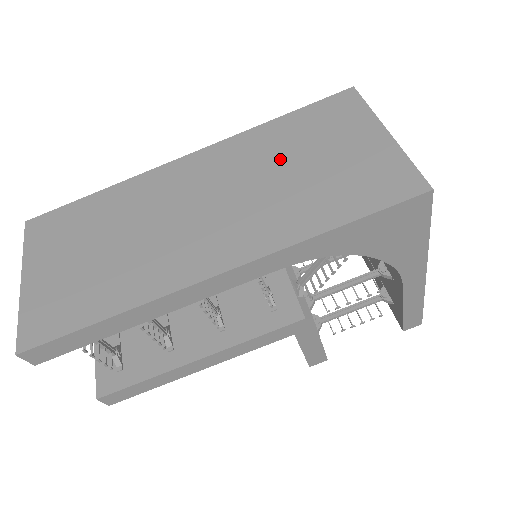
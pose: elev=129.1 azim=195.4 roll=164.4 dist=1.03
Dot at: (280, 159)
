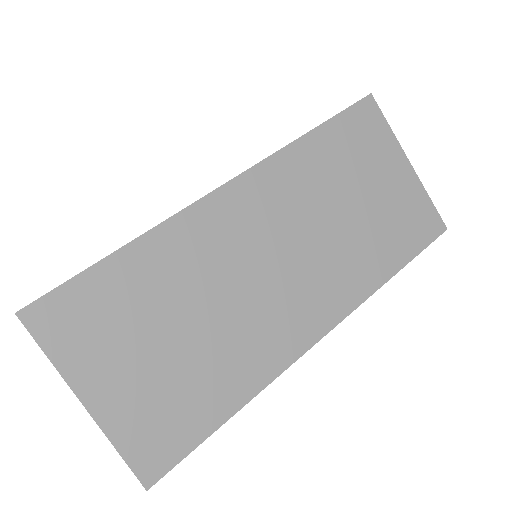
Dot at: (332, 194)
